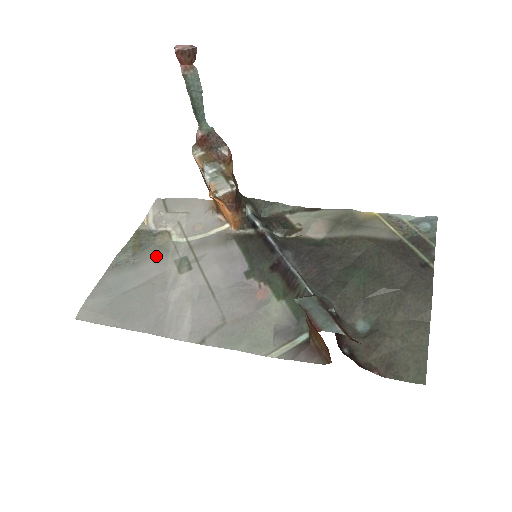
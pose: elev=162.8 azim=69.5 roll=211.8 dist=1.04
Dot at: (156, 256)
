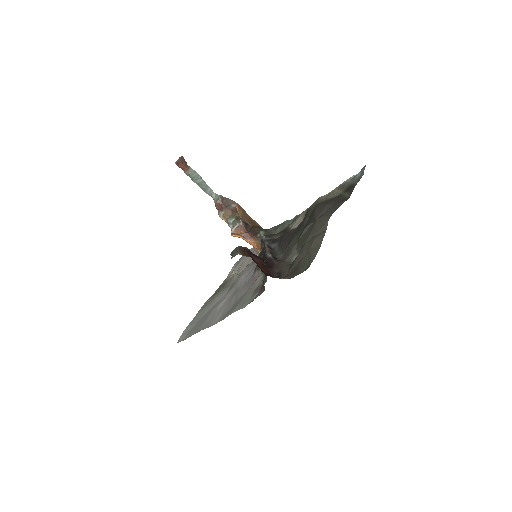
Dot at: (222, 291)
